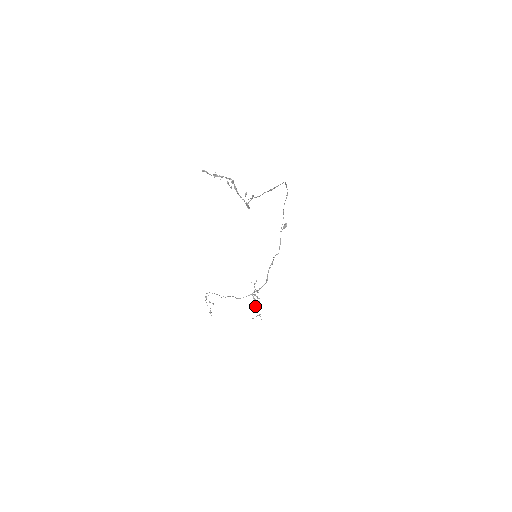
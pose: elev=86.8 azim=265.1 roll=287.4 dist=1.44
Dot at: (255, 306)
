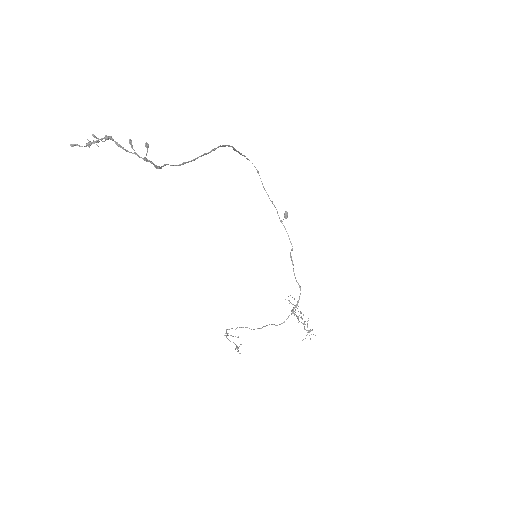
Dot at: occluded
